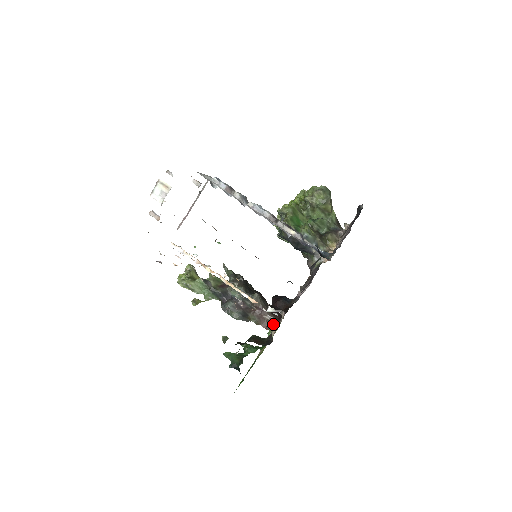
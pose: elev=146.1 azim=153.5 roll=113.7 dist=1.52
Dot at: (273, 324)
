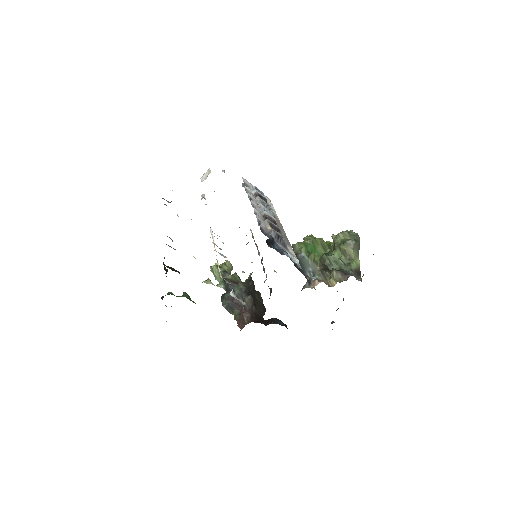
Dot at: (245, 324)
